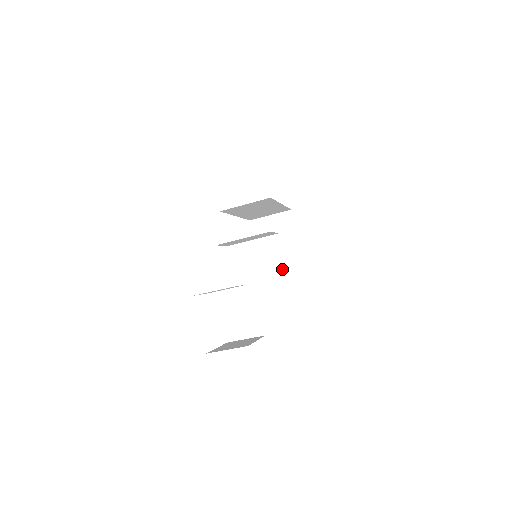
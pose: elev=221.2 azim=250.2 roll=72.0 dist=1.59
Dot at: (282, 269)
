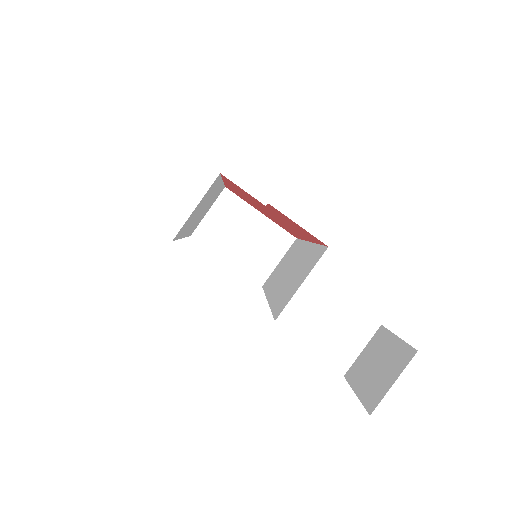
Dot at: (269, 256)
